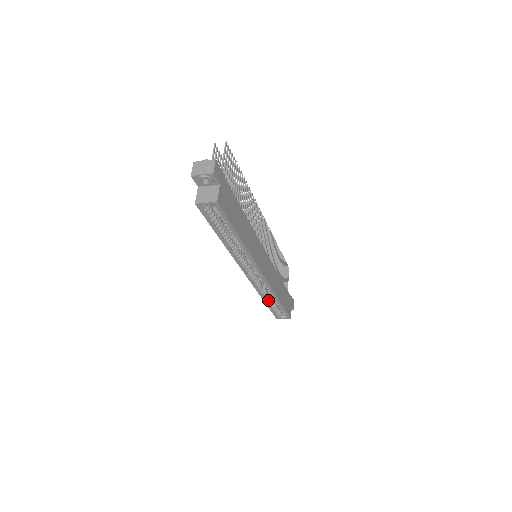
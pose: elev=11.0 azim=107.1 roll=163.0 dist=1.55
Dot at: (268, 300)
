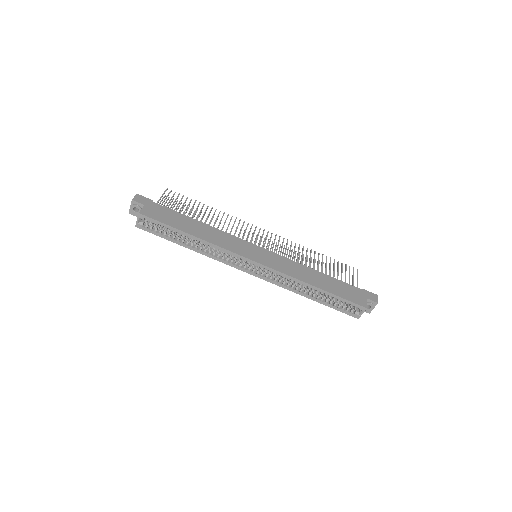
Dot at: (312, 295)
